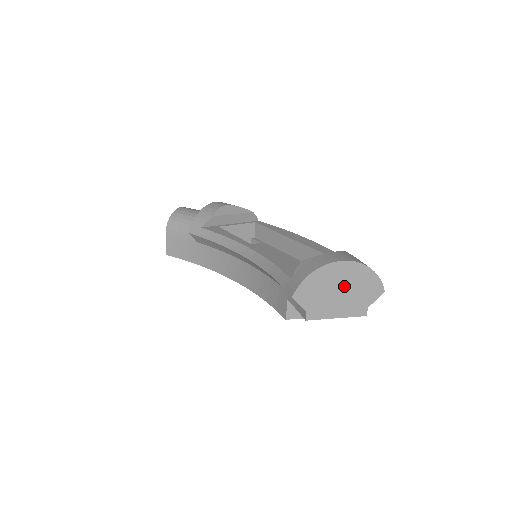
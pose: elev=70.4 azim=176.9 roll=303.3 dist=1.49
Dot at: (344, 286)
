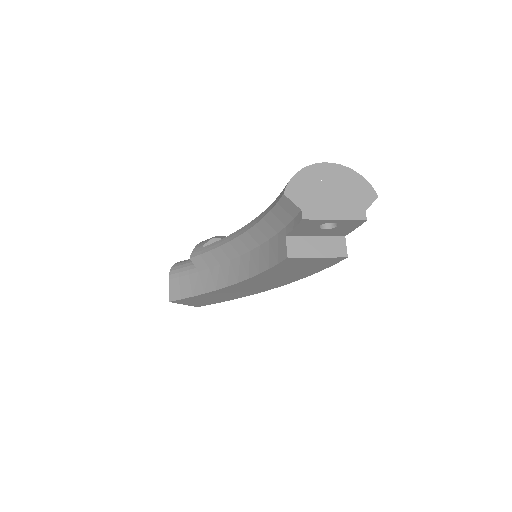
Dot at: (334, 187)
